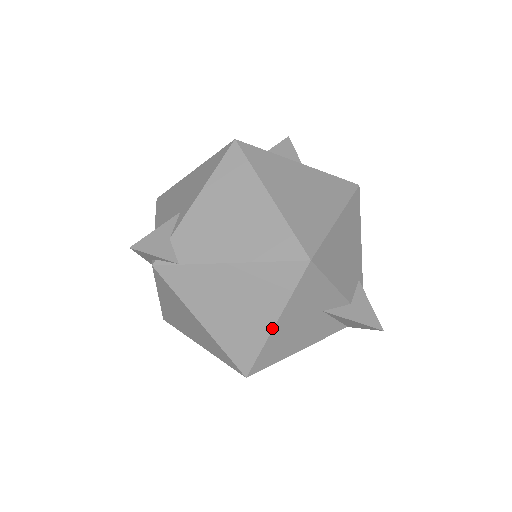
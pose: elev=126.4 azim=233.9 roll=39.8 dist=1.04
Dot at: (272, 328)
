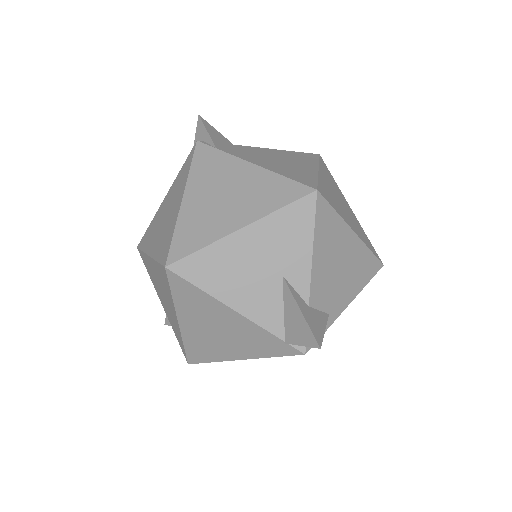
Dot at: (234, 231)
